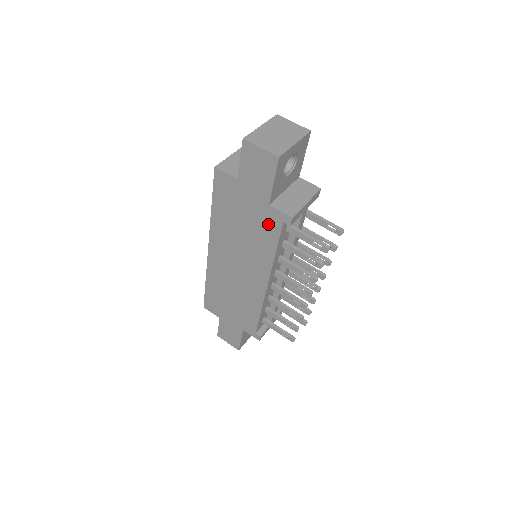
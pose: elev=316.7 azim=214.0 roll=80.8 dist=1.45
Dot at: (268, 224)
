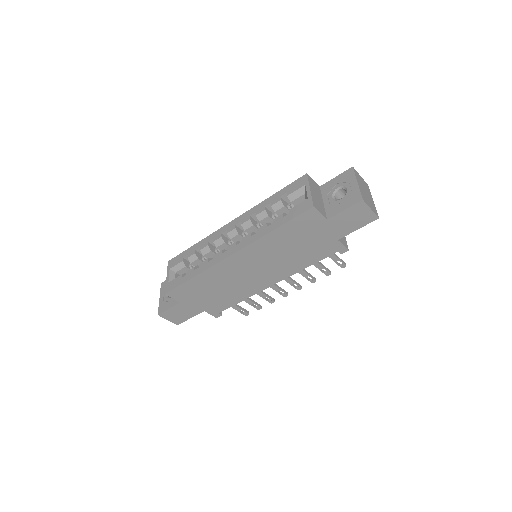
Dot at: (323, 250)
